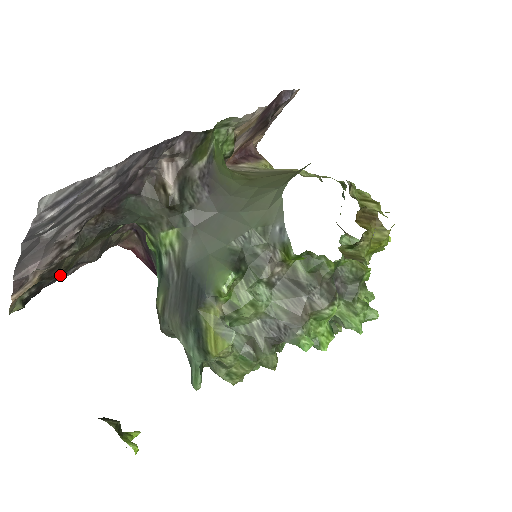
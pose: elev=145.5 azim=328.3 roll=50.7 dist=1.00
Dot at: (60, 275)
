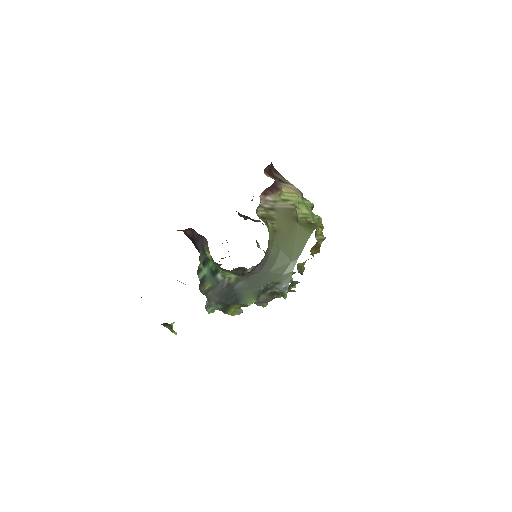
Dot at: occluded
